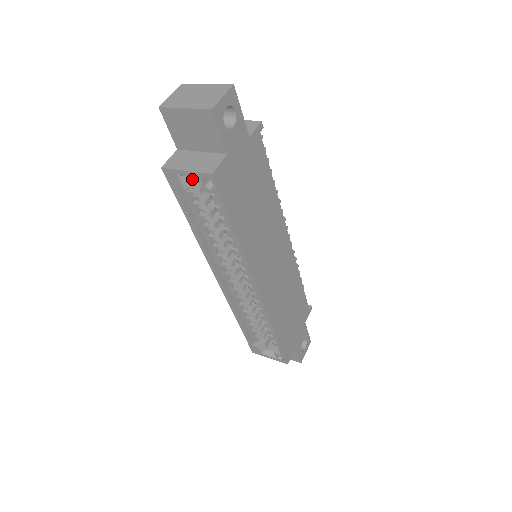
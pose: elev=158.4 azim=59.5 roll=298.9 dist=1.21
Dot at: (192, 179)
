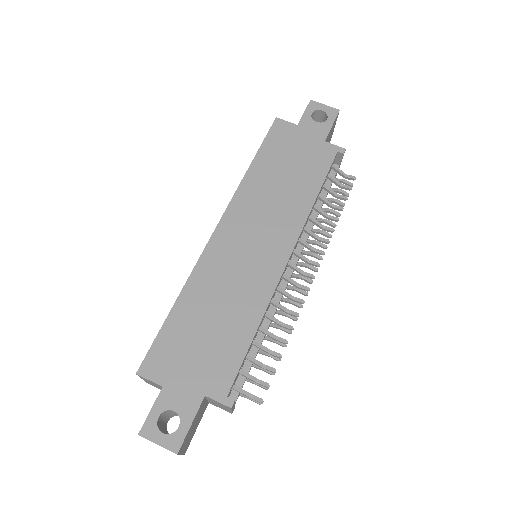
Dot at: occluded
